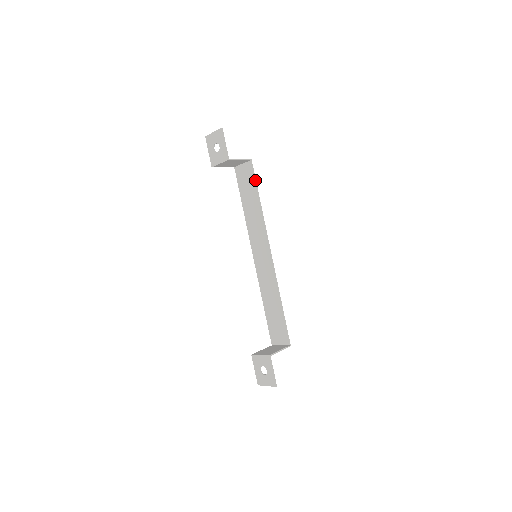
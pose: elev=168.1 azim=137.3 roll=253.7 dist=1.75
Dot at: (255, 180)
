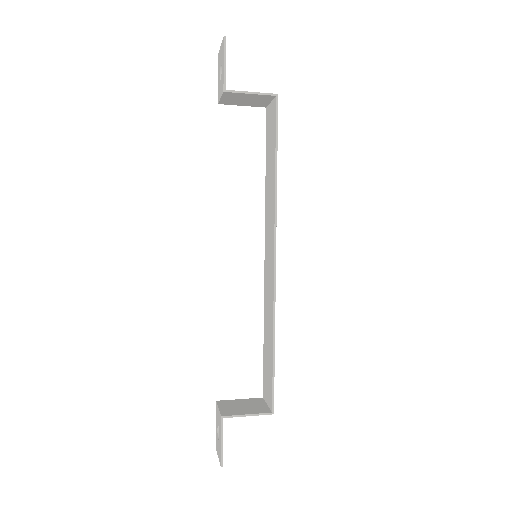
Dot at: (276, 131)
